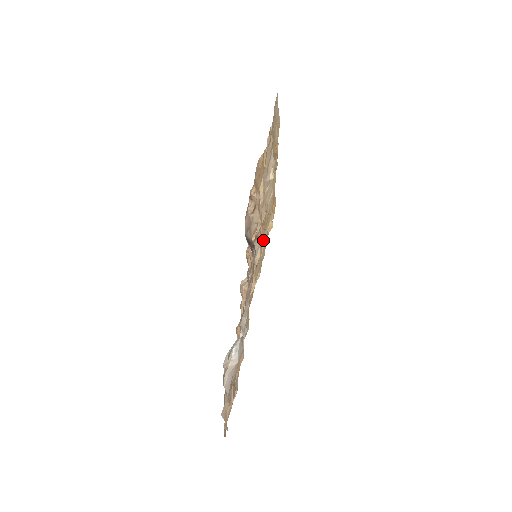
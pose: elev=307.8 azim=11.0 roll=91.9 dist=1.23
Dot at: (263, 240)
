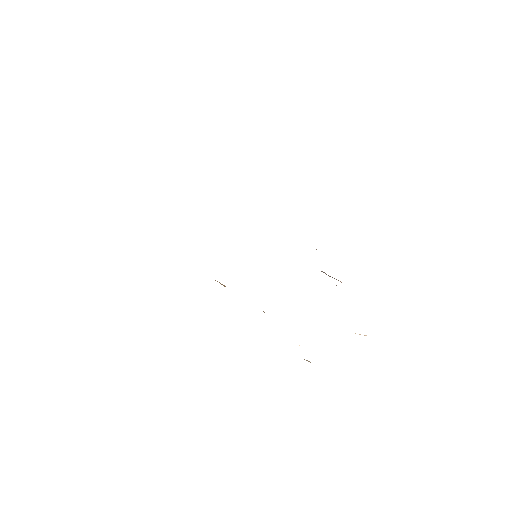
Dot at: occluded
